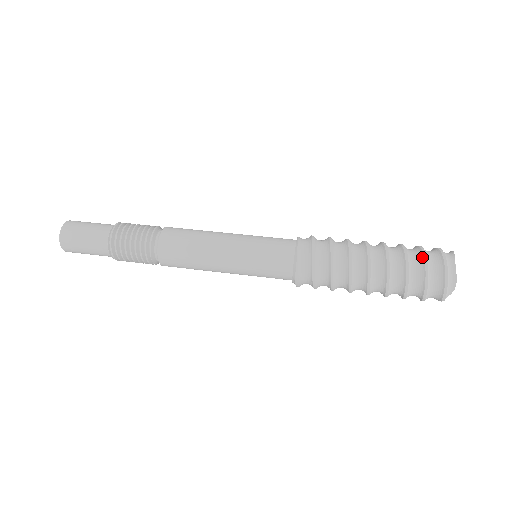
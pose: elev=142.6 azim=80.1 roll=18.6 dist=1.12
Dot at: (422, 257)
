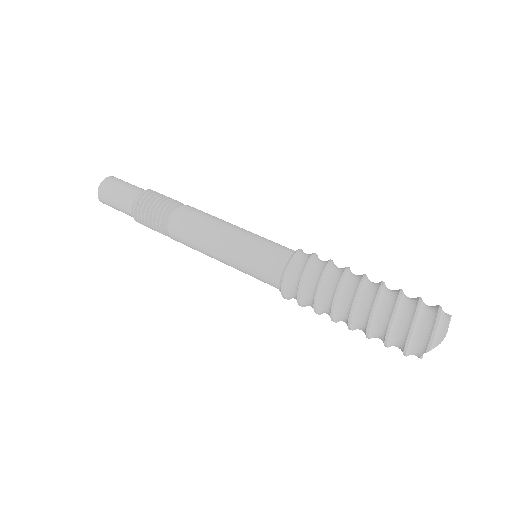
Dot at: (417, 299)
